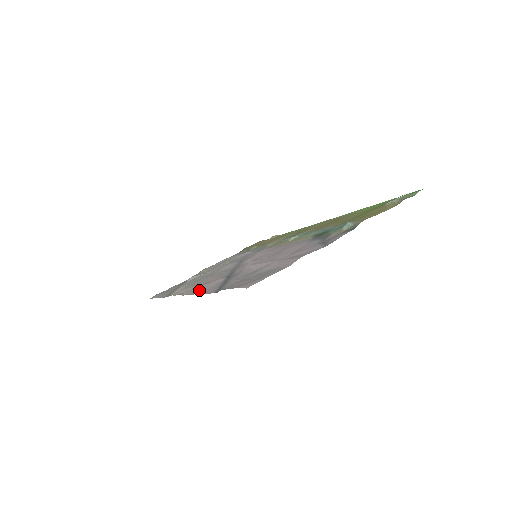
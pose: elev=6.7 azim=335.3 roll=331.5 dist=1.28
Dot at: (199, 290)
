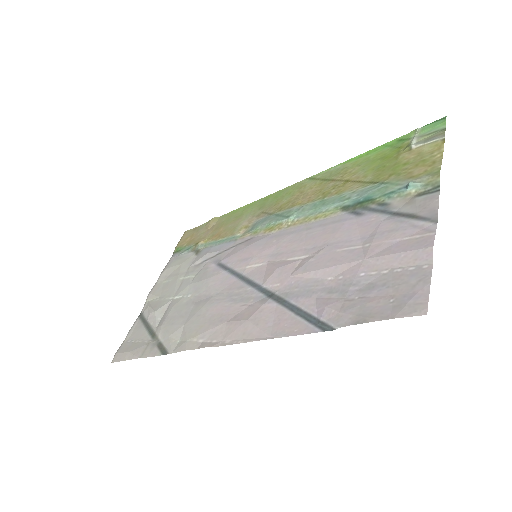
Dot at: (256, 332)
